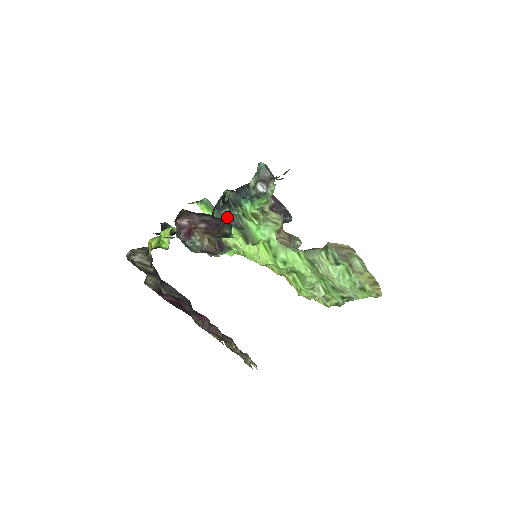
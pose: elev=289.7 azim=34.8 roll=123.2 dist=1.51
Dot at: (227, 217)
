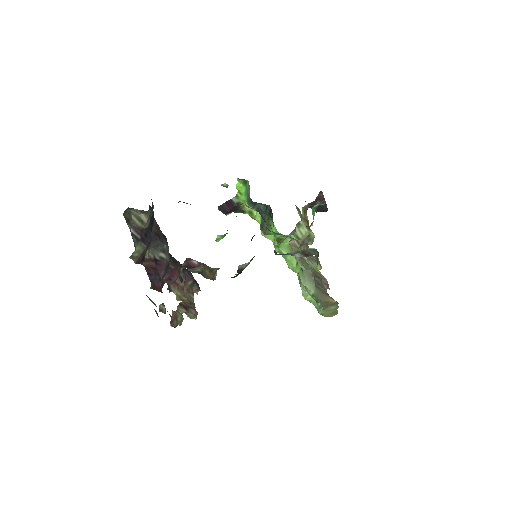
Dot at: (241, 270)
